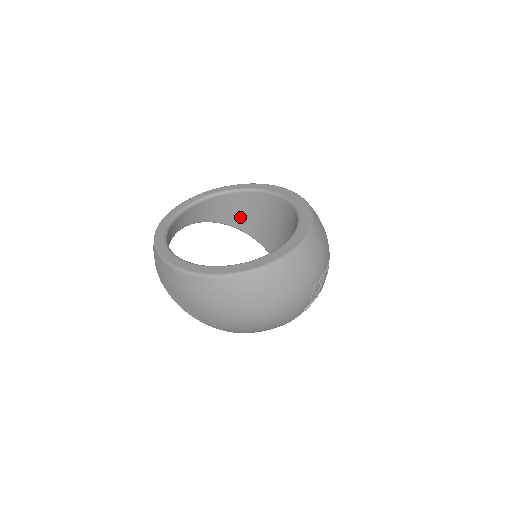
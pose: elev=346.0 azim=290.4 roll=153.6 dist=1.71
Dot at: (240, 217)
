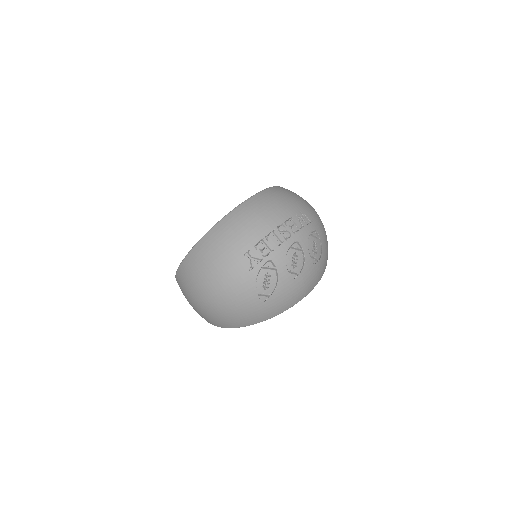
Dot at: occluded
